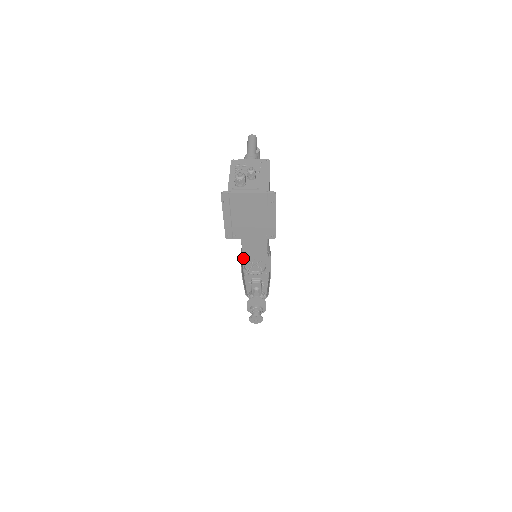
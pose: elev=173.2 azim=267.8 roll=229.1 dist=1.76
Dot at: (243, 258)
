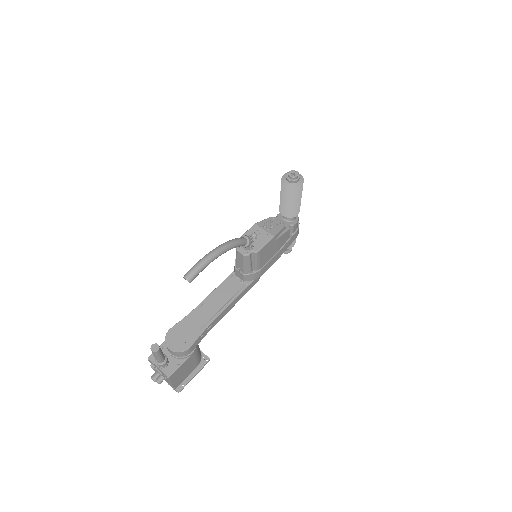
Dot at: occluded
